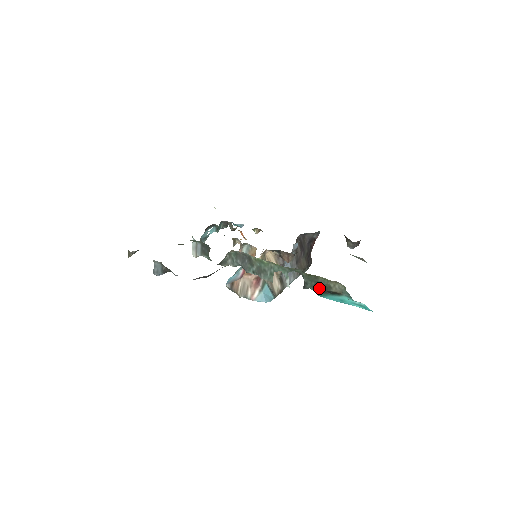
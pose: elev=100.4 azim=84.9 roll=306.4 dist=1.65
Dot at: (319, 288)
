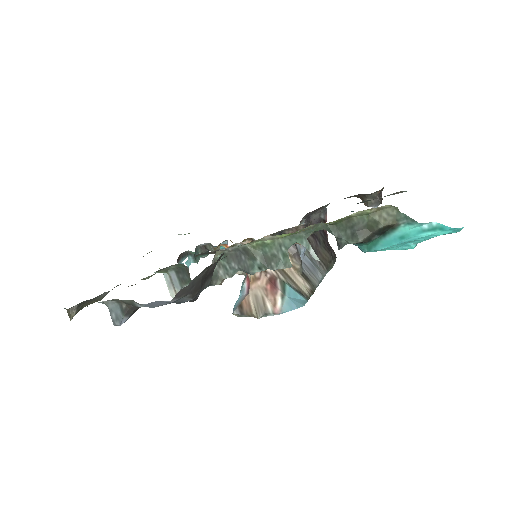
Dot at: (360, 234)
